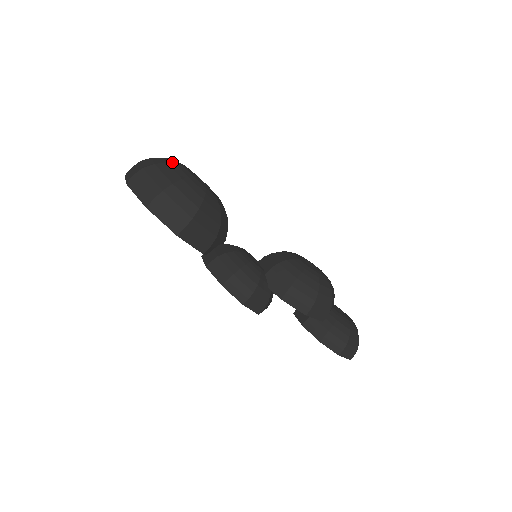
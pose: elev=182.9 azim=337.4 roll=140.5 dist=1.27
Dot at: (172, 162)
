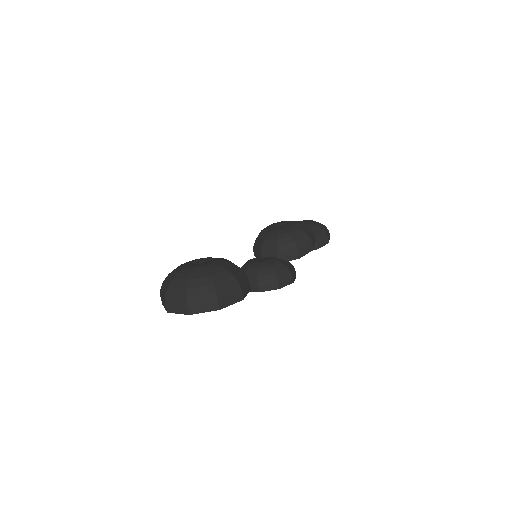
Dot at: (185, 276)
